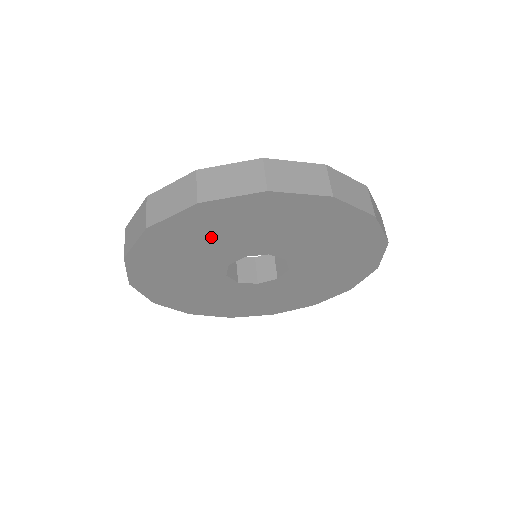
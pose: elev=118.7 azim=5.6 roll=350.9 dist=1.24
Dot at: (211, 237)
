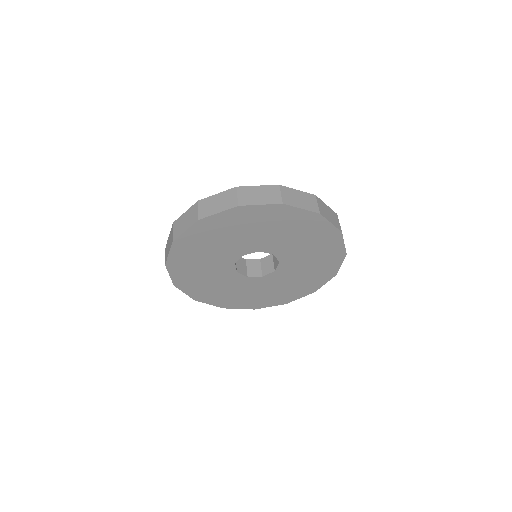
Dot at: (215, 243)
